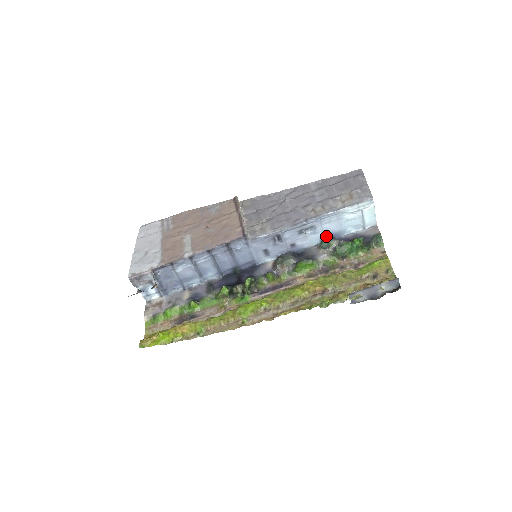
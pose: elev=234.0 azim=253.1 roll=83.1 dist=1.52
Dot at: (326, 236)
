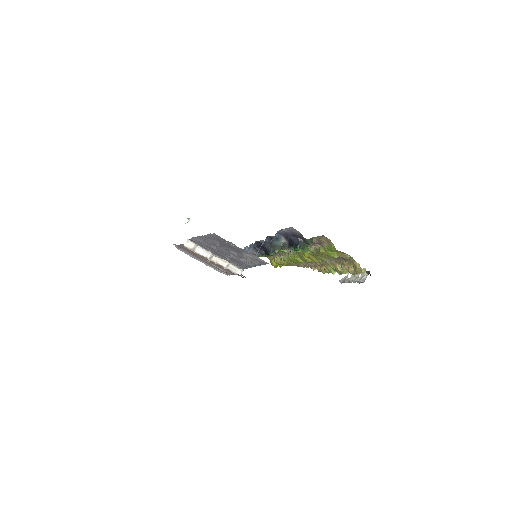
Dot at: occluded
